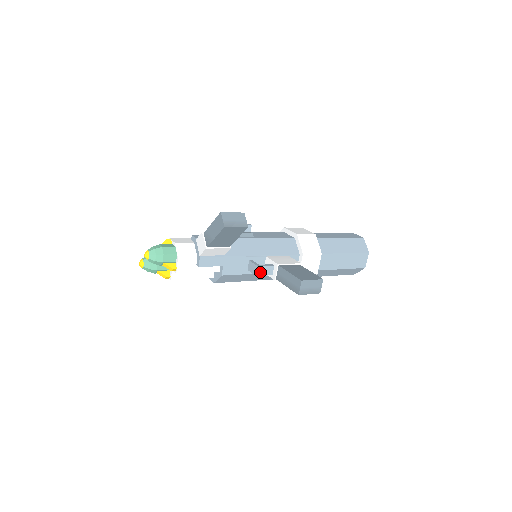
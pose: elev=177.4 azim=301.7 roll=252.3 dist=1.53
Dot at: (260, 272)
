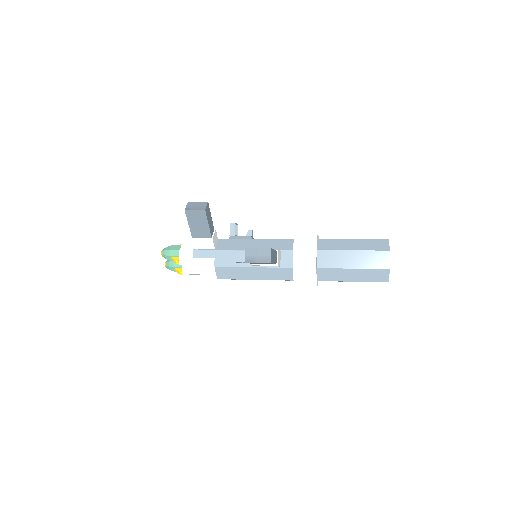
Dot at: (239, 259)
